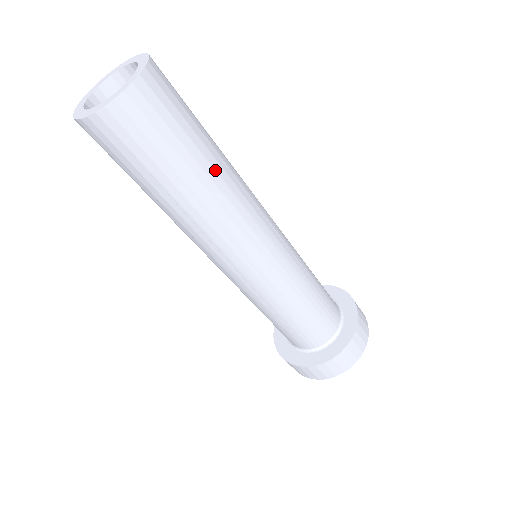
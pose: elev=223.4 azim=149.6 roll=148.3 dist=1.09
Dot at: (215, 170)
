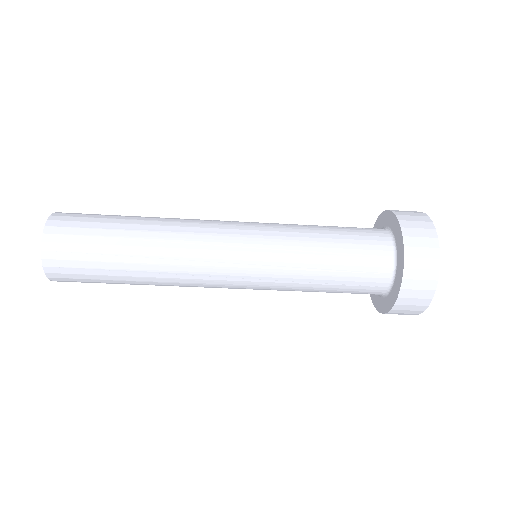
Dot at: (142, 220)
